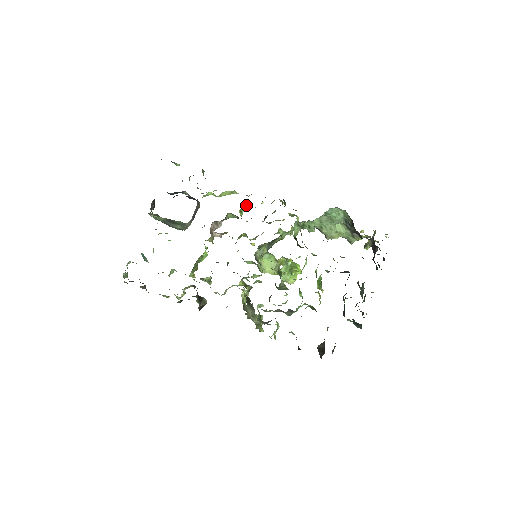
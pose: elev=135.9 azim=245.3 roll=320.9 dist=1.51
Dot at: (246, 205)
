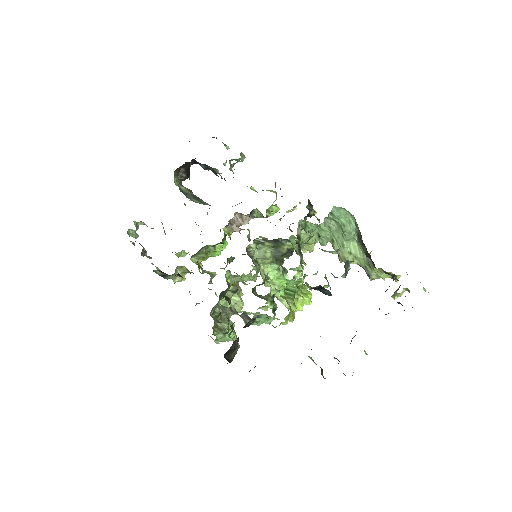
Dot at: occluded
